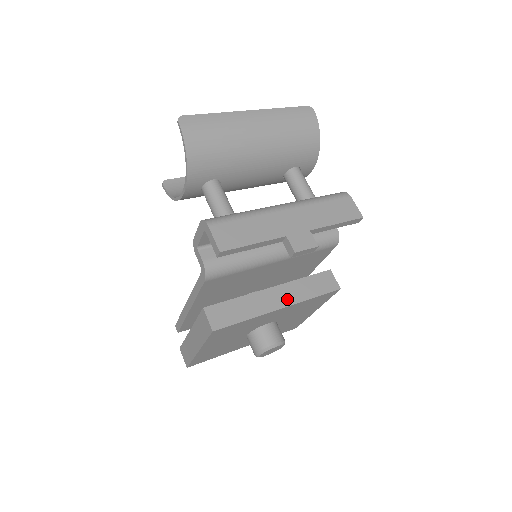
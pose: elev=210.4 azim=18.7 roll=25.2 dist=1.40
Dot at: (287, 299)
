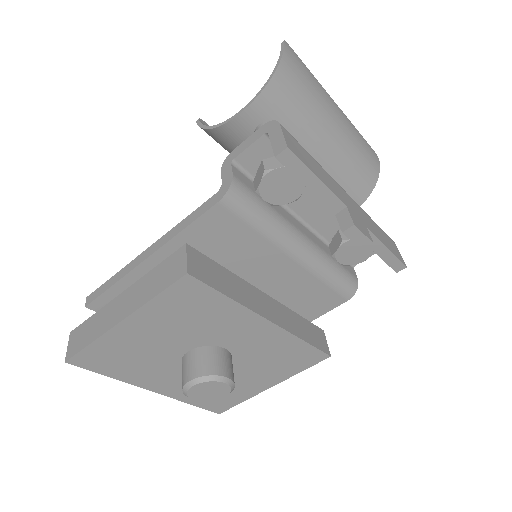
Dot at: (278, 317)
